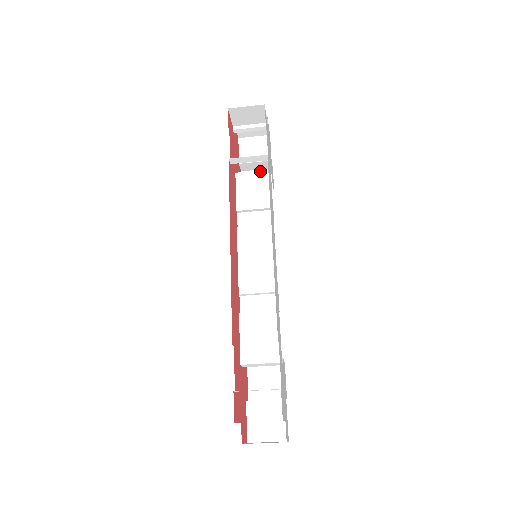
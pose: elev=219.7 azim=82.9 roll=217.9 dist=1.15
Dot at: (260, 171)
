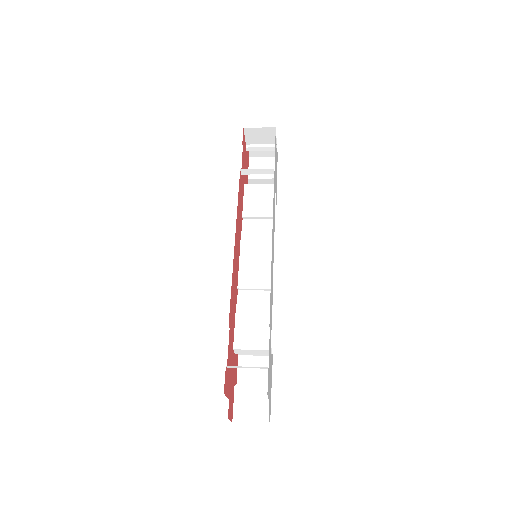
Dot at: (266, 185)
